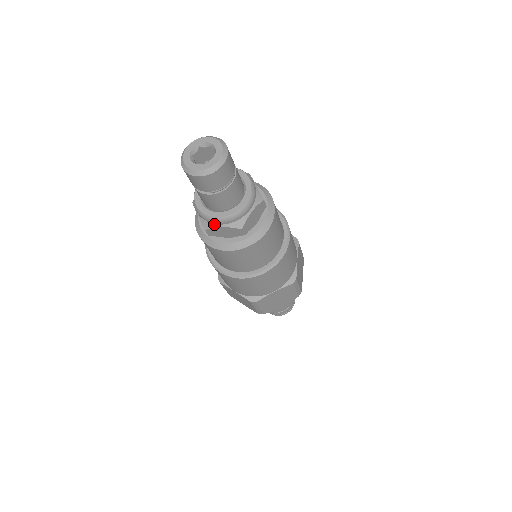
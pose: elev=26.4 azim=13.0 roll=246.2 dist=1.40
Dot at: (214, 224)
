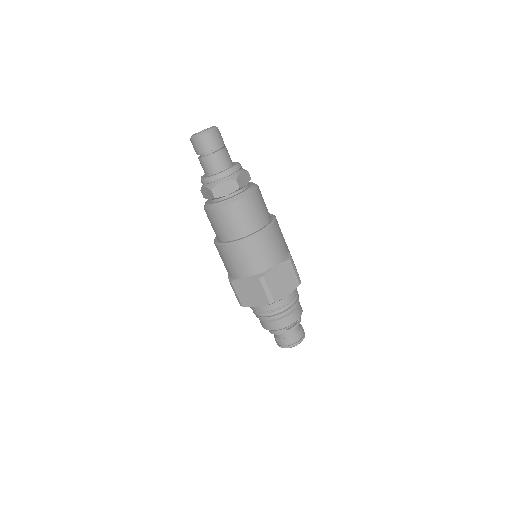
Dot at: (217, 182)
